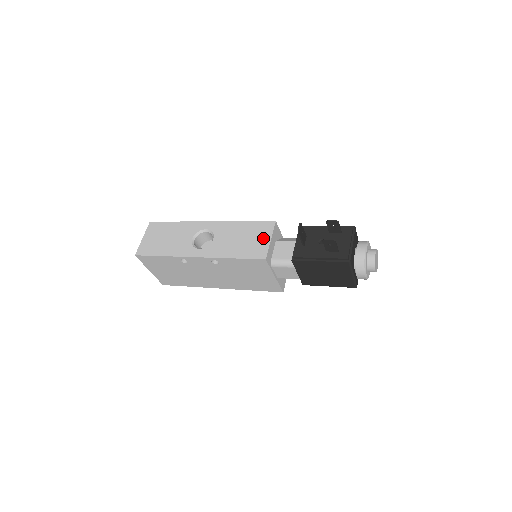
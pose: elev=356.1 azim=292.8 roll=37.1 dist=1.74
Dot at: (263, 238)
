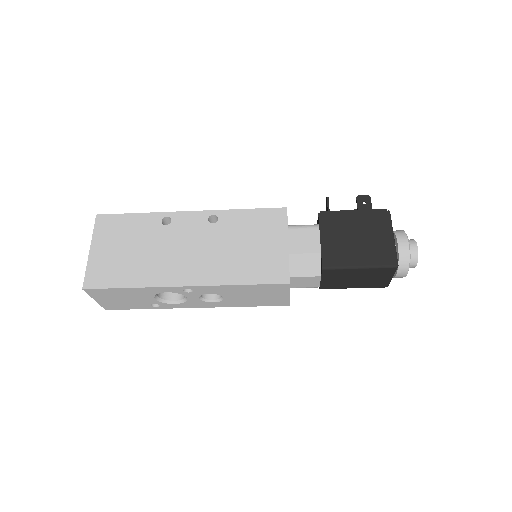
Dot at: occluded
